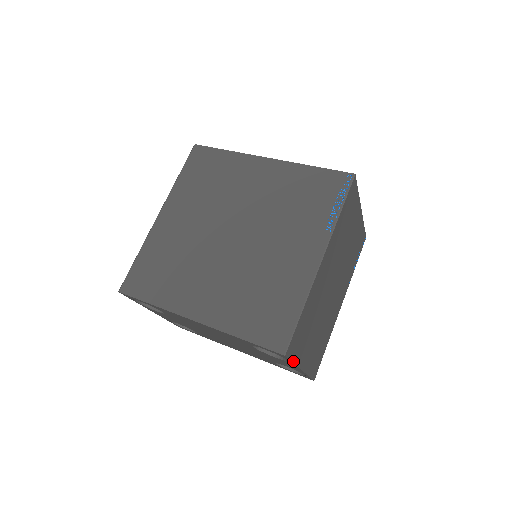
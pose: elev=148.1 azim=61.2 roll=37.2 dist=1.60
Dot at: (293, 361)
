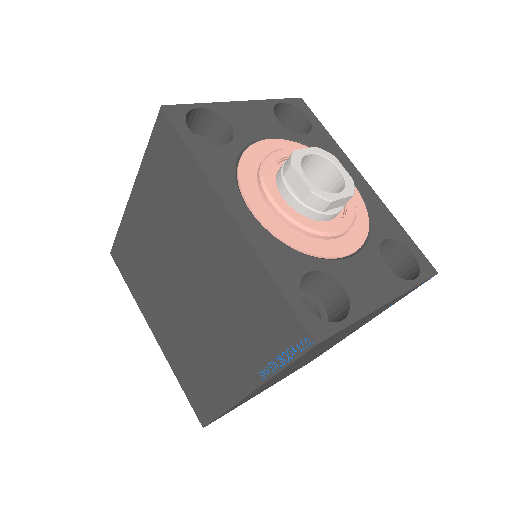
Dot at: occluded
